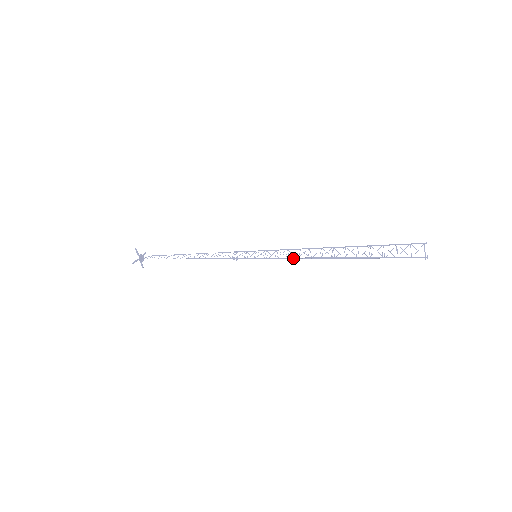
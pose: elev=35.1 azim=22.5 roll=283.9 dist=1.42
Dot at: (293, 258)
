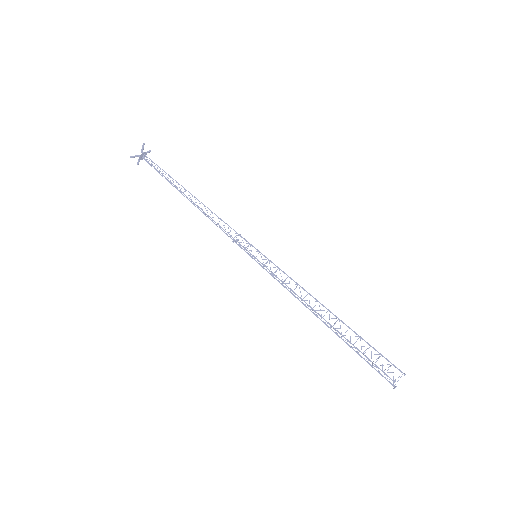
Dot at: (288, 290)
